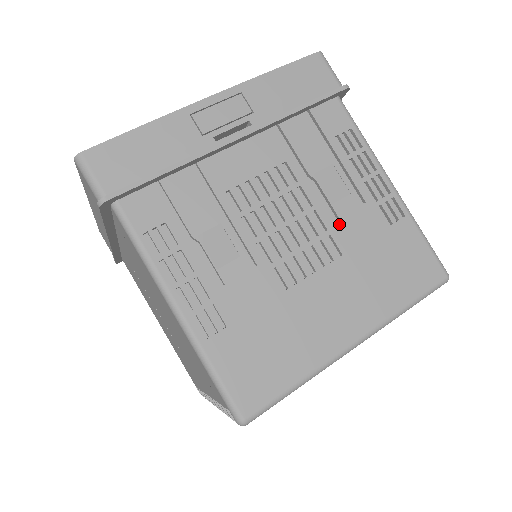
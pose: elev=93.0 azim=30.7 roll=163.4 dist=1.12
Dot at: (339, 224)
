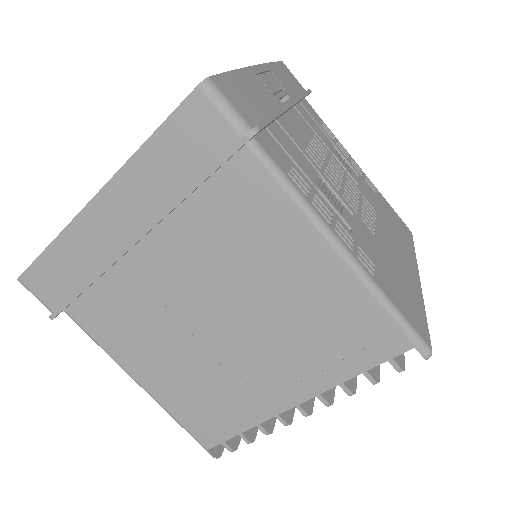
Dot at: (361, 189)
